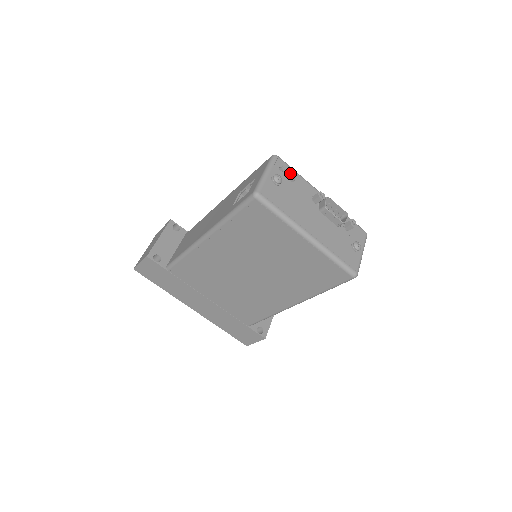
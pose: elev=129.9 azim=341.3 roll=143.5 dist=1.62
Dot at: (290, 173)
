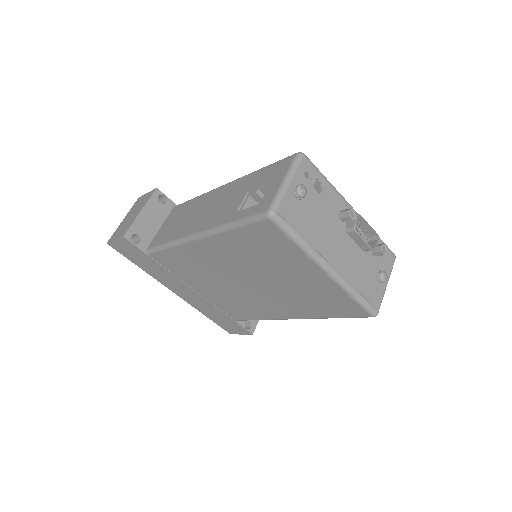
Dot at: (317, 180)
